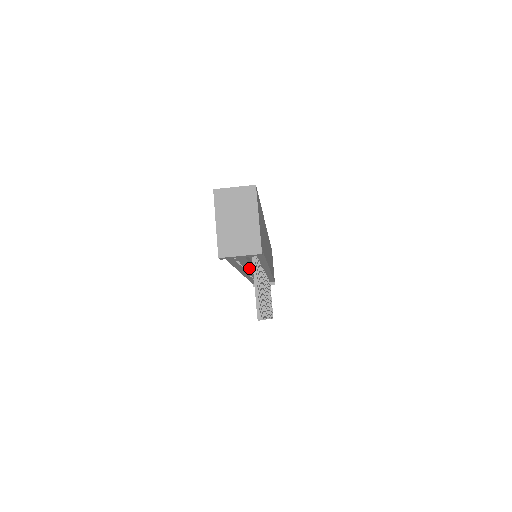
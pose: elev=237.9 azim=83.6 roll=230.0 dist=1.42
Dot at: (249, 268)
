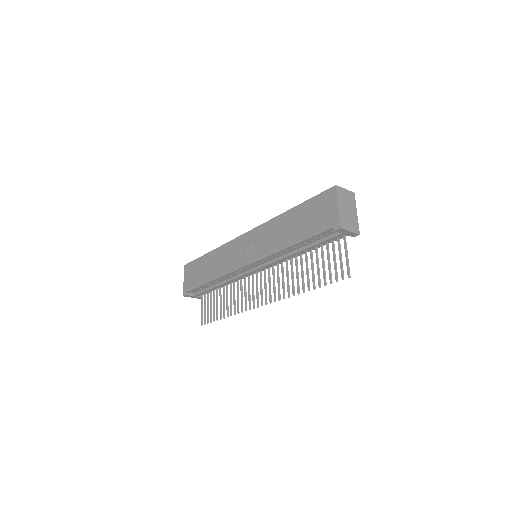
Dot at: (296, 254)
